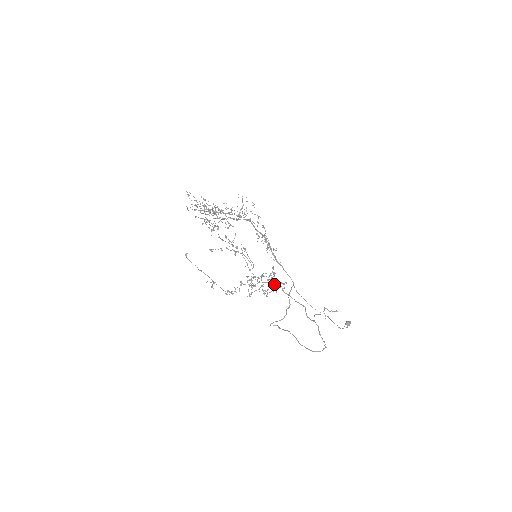
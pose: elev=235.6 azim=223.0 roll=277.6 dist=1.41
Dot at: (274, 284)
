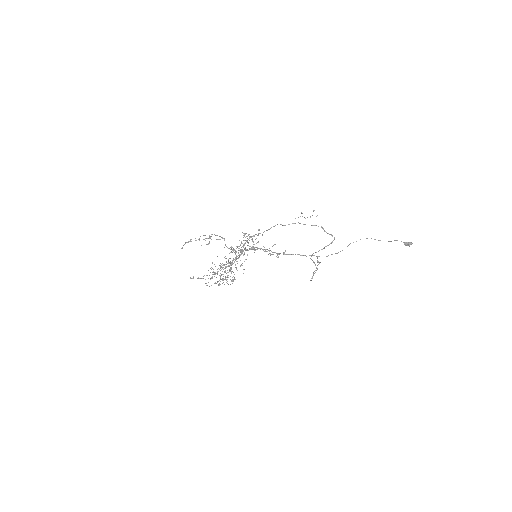
Dot at: (251, 237)
